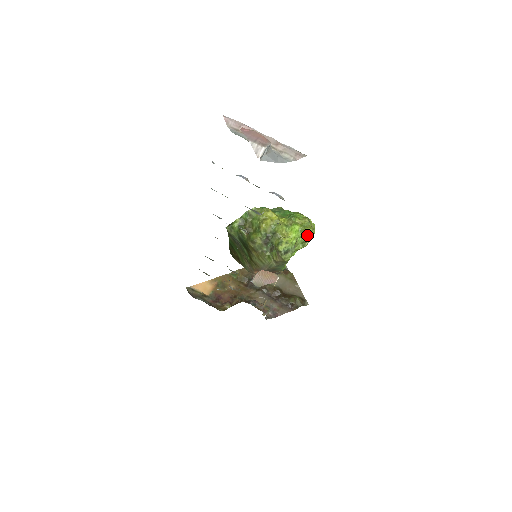
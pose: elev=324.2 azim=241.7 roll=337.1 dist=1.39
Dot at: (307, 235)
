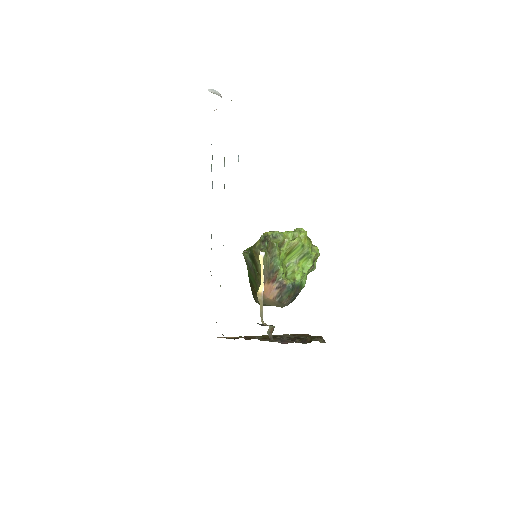
Dot at: (296, 230)
